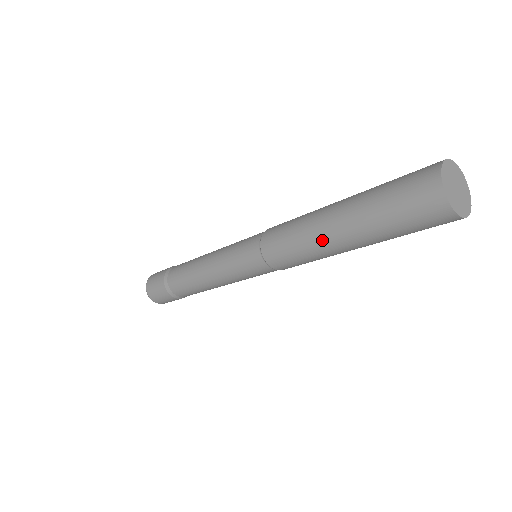
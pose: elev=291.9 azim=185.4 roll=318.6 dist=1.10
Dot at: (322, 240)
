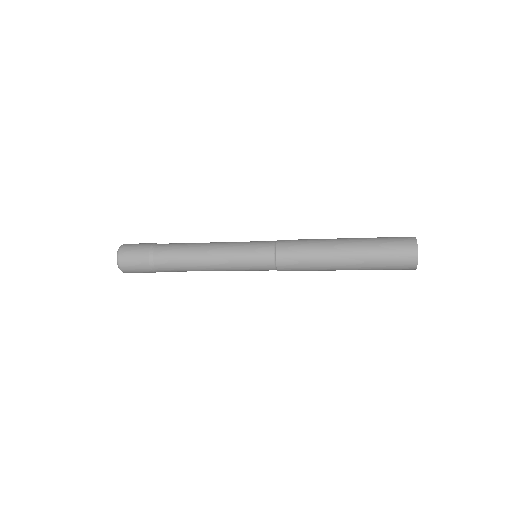
Dot at: (331, 262)
